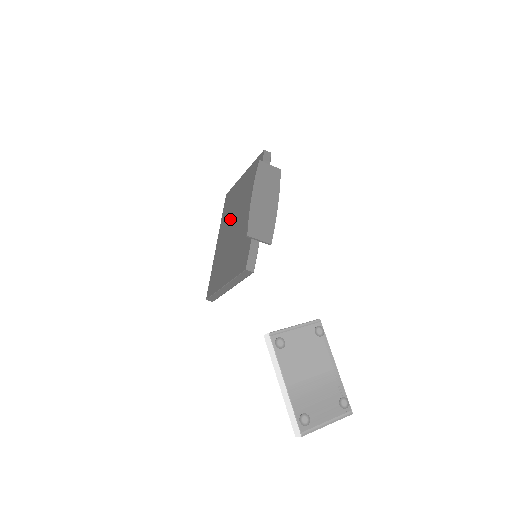
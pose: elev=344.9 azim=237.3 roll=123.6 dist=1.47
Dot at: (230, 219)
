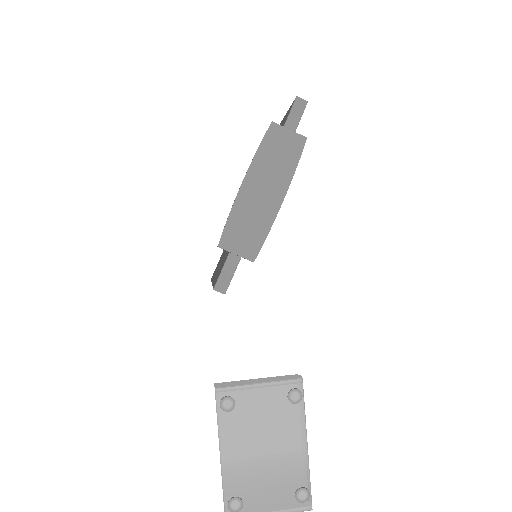
Dot at: occluded
